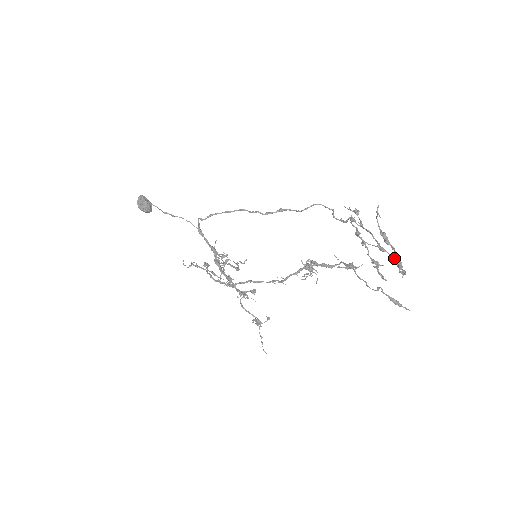
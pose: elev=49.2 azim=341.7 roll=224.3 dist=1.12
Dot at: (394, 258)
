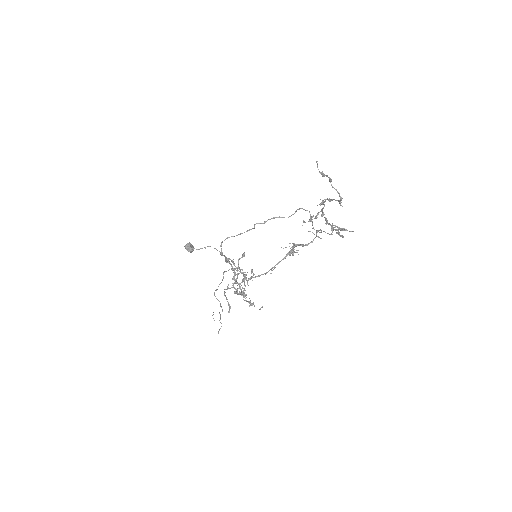
Dot at: (338, 200)
